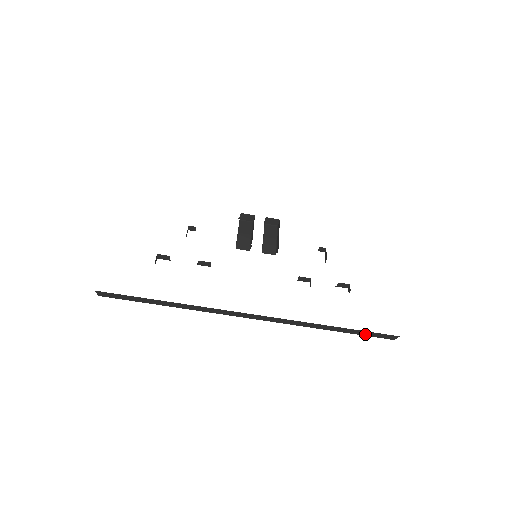
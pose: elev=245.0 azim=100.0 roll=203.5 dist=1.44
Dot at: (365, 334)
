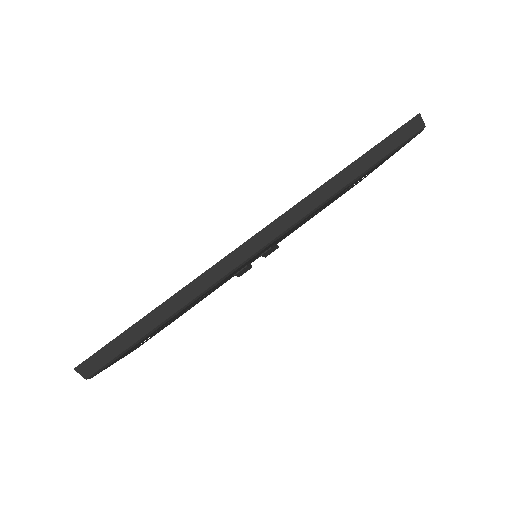
Dot at: (390, 147)
